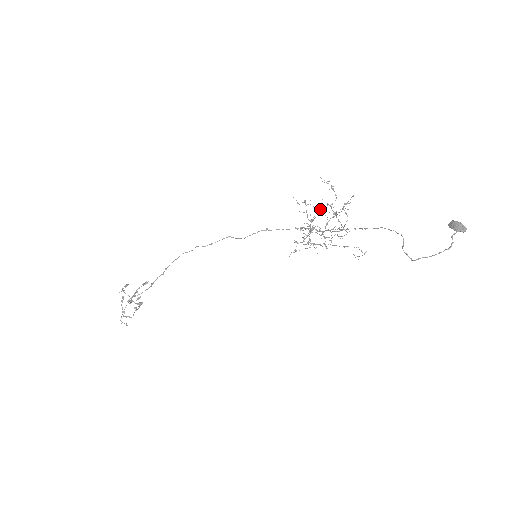
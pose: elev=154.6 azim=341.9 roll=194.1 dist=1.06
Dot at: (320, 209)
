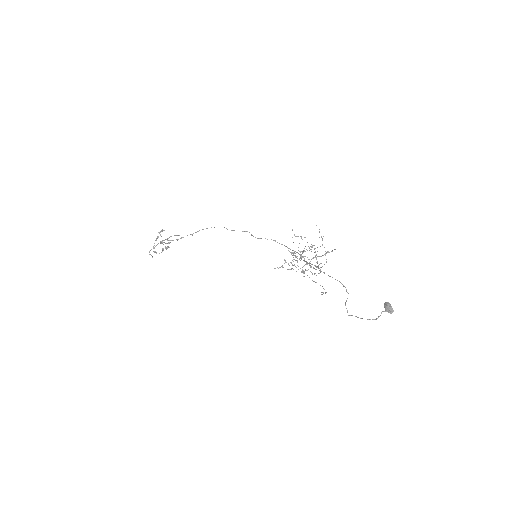
Dot at: (311, 246)
